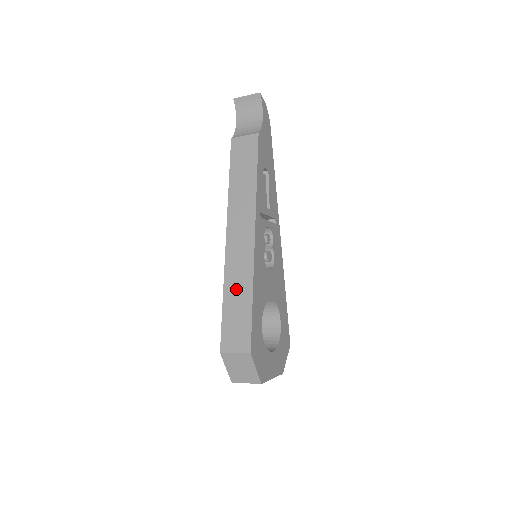
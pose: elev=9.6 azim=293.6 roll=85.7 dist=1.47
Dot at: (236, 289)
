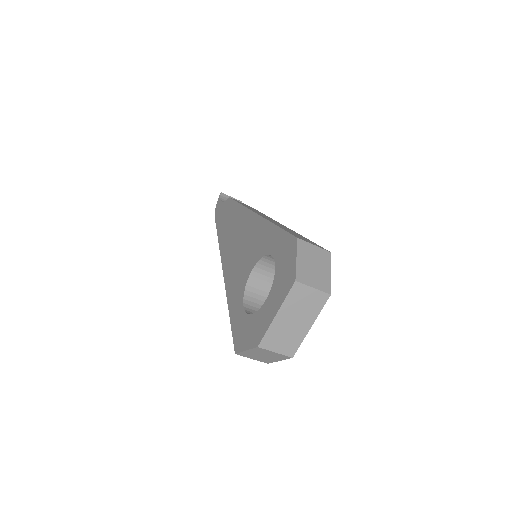
Dot at: (285, 228)
